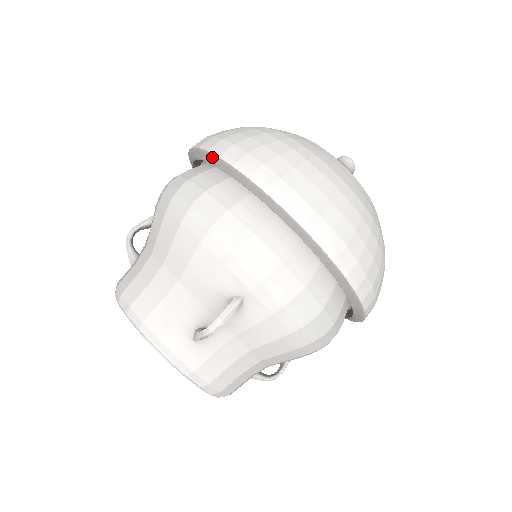
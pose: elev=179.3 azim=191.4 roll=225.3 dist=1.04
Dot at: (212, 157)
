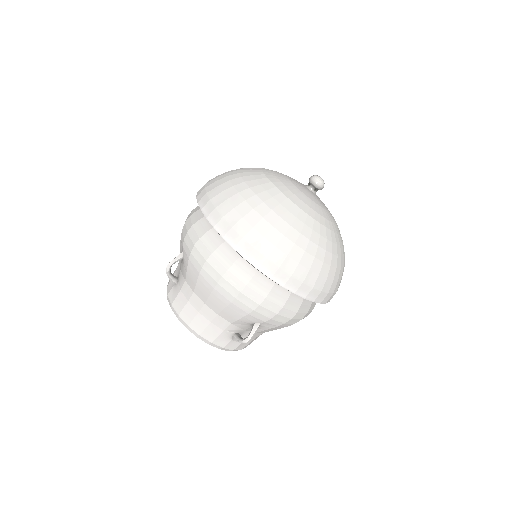
Dot at: occluded
